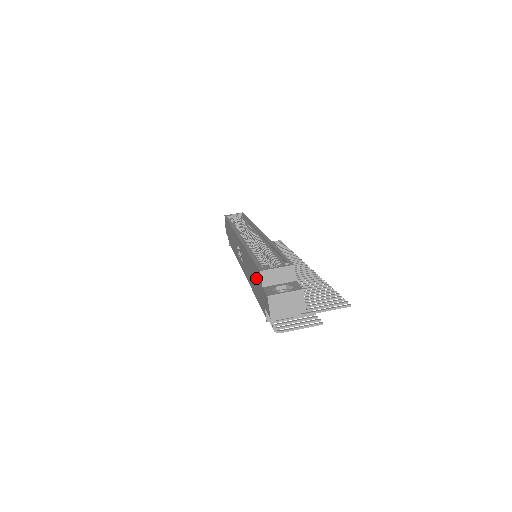
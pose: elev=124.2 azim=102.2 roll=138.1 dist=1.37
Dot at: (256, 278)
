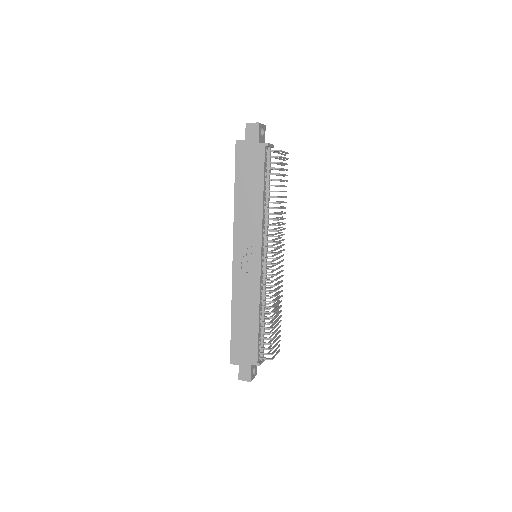
Dot at: (245, 163)
